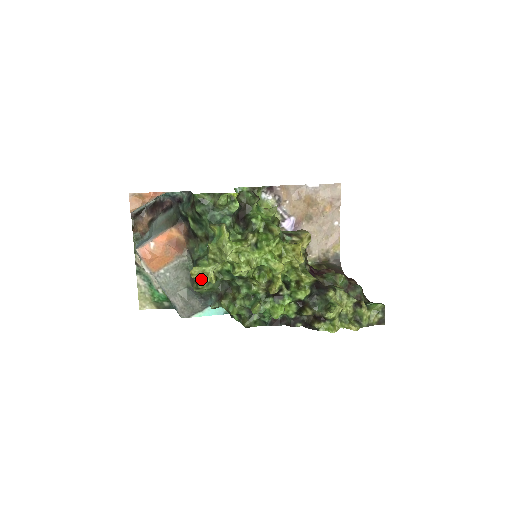
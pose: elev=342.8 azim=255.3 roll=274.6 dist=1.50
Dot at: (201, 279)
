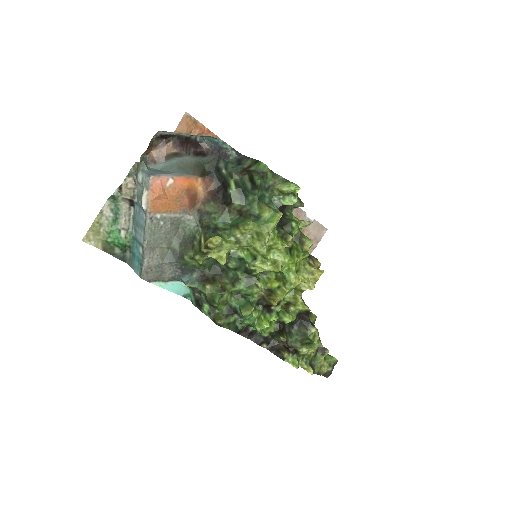
Dot at: (210, 251)
